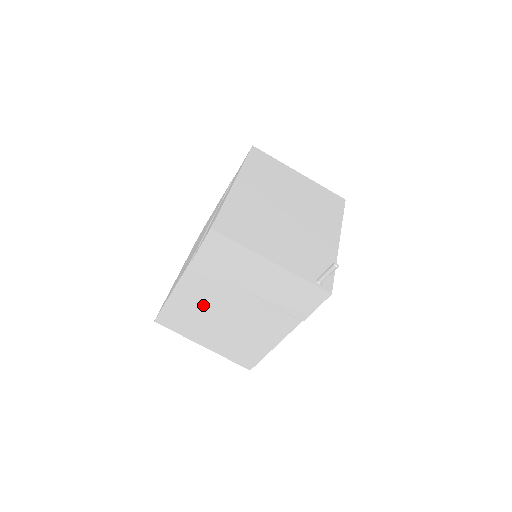
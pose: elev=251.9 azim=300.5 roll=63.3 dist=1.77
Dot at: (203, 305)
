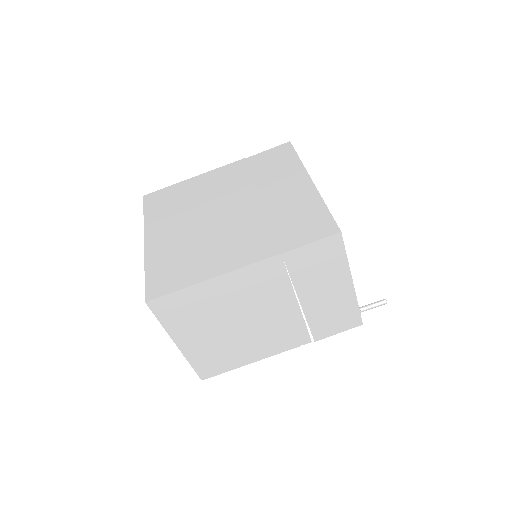
Dot at: (236, 301)
